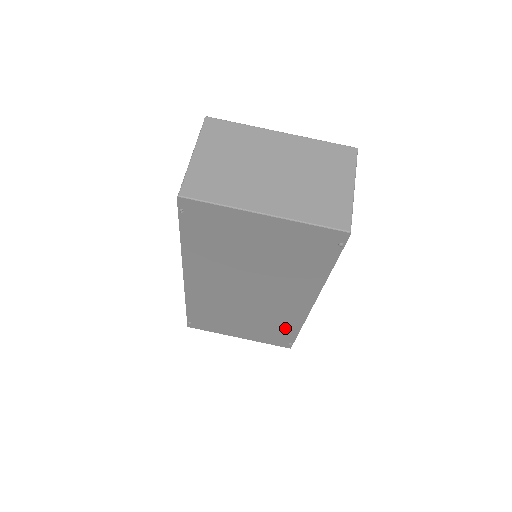
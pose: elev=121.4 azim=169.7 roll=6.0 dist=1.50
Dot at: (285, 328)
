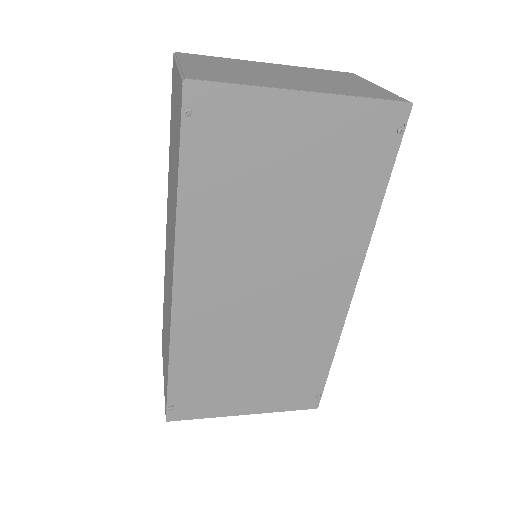
Dot at: (314, 359)
